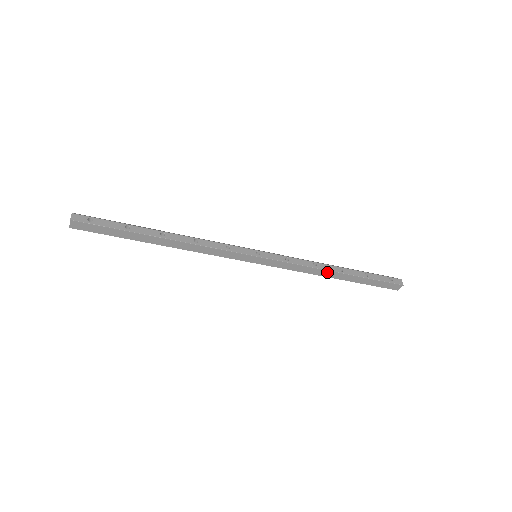
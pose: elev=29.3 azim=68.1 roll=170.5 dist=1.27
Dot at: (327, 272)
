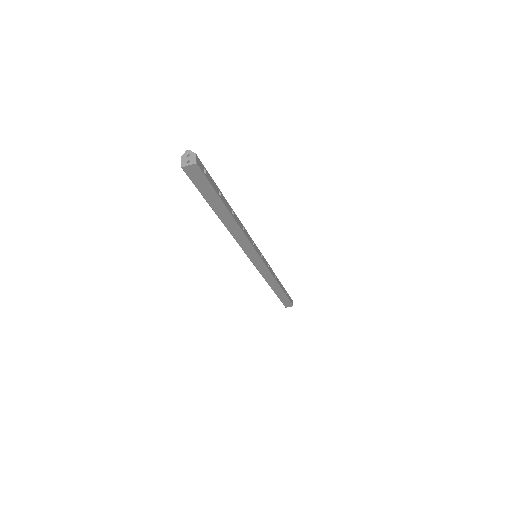
Dot at: (276, 284)
